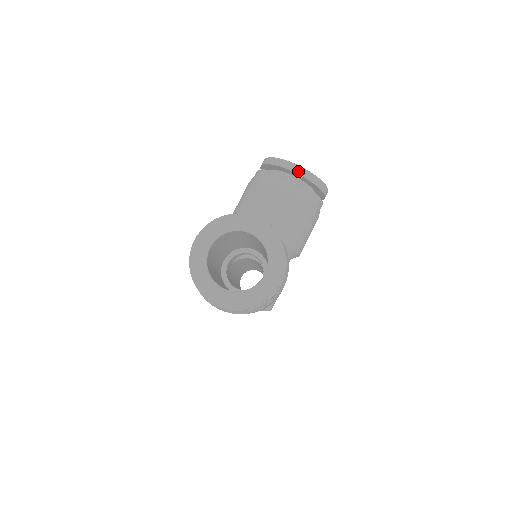
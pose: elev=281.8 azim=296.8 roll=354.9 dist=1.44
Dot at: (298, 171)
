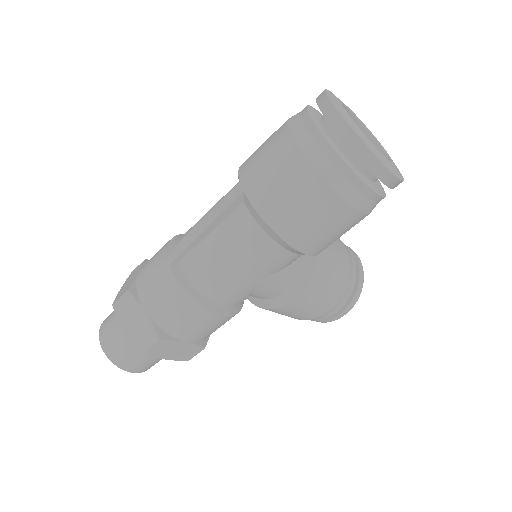
Dot at: (358, 259)
